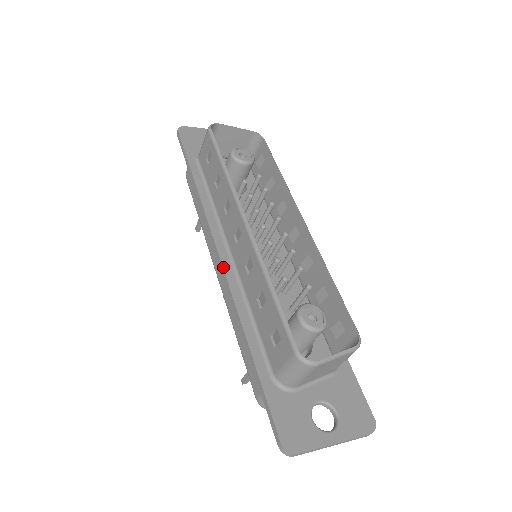
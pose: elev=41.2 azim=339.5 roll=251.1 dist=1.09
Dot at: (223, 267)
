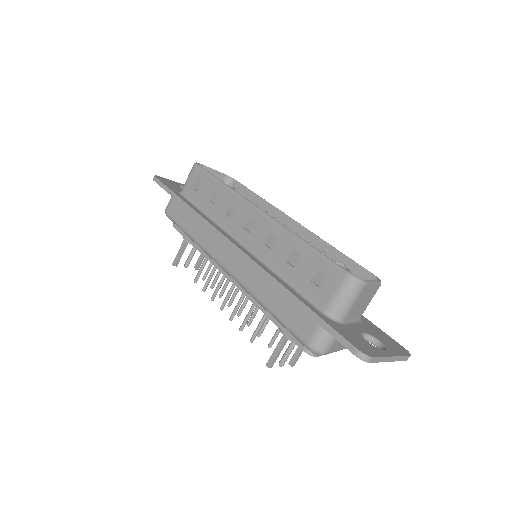
Dot at: (242, 251)
